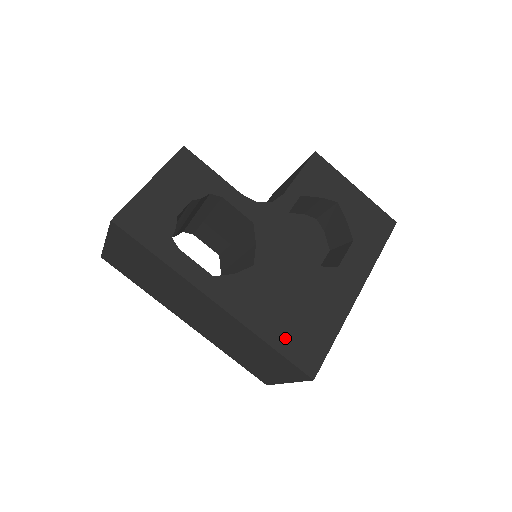
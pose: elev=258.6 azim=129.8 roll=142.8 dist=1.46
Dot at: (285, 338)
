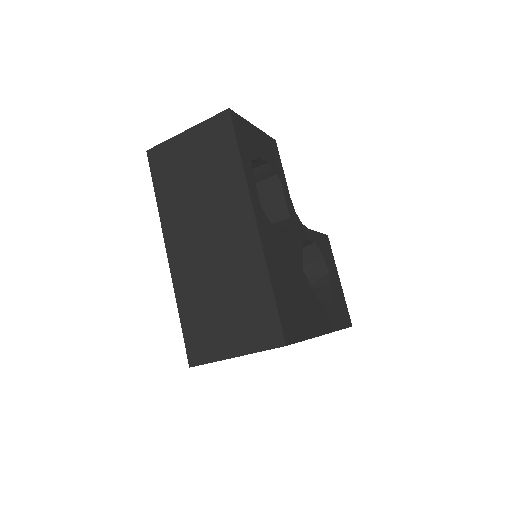
Dot at: (281, 296)
